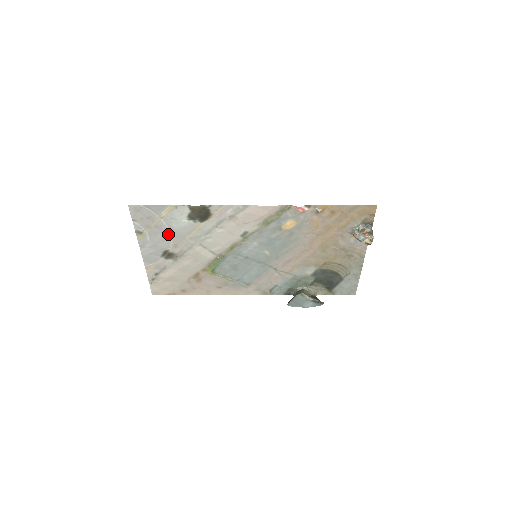
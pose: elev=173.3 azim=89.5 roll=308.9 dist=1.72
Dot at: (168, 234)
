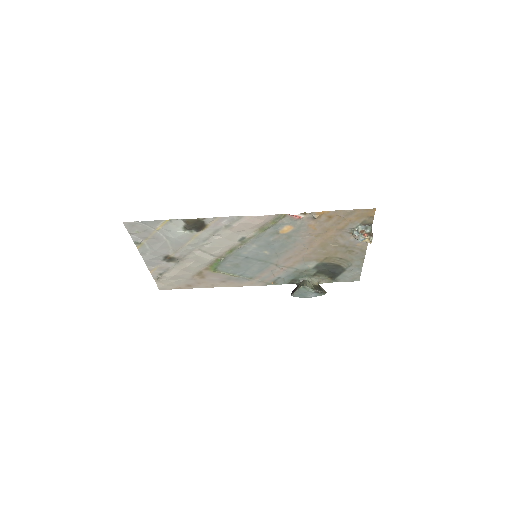
Dot at: (166, 243)
